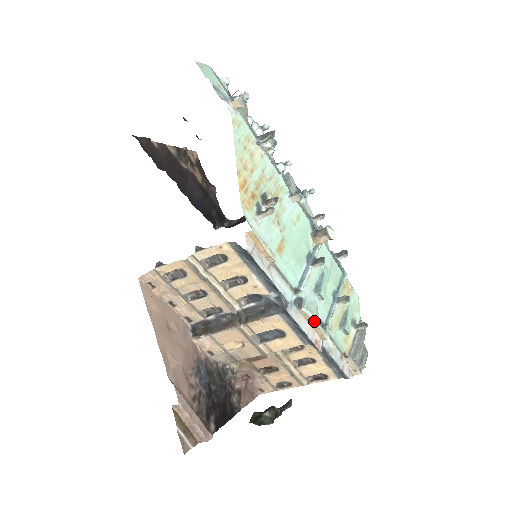
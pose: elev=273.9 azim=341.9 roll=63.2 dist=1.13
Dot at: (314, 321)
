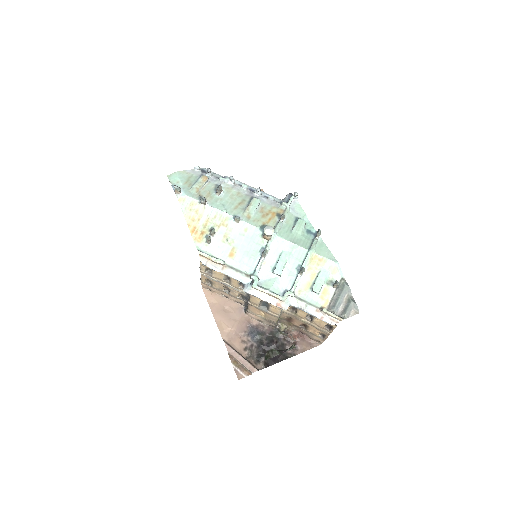
Dot at: (266, 292)
